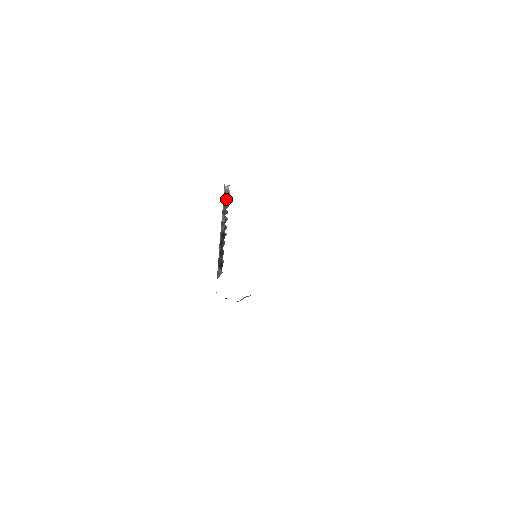
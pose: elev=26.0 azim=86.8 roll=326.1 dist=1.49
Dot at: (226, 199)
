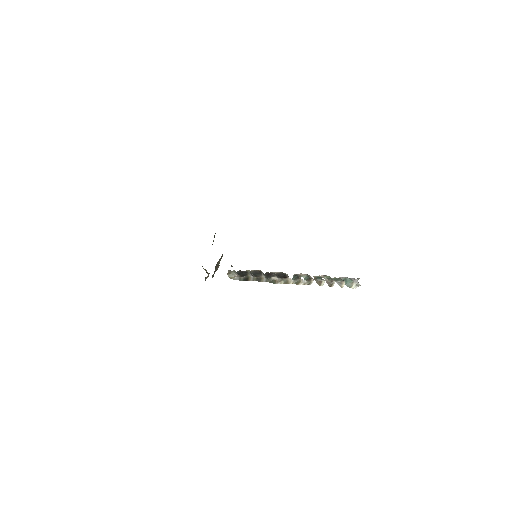
Dot at: (340, 280)
